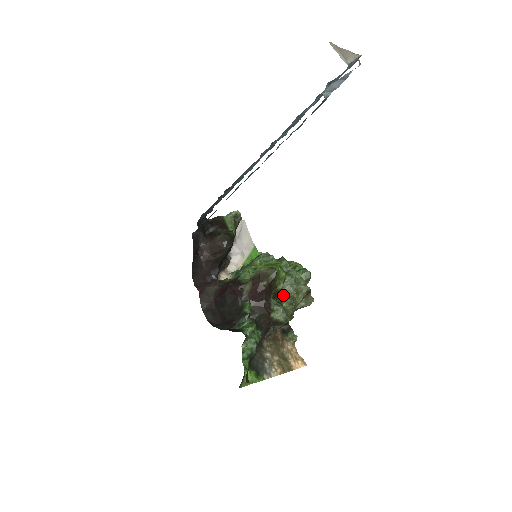
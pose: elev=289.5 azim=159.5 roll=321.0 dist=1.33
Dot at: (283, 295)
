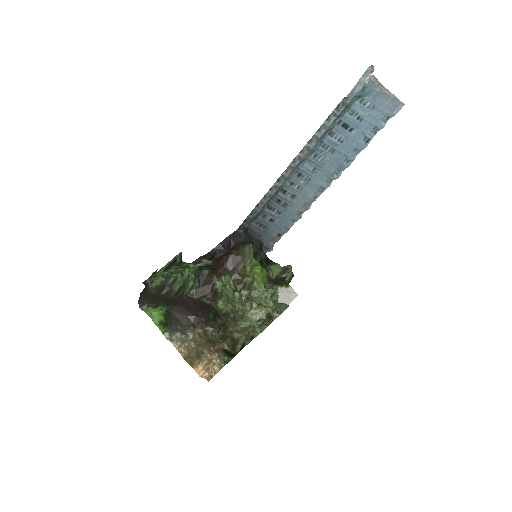
Dot at: (247, 297)
